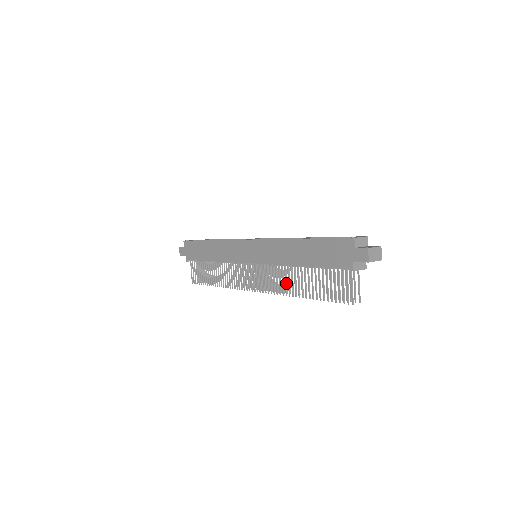
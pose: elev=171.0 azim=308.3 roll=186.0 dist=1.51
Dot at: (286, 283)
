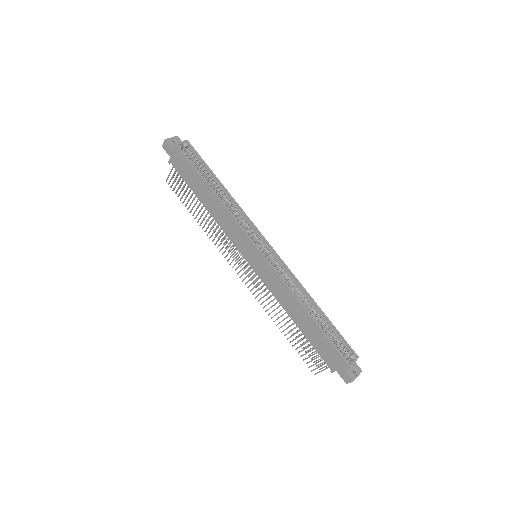
Dot at: occluded
